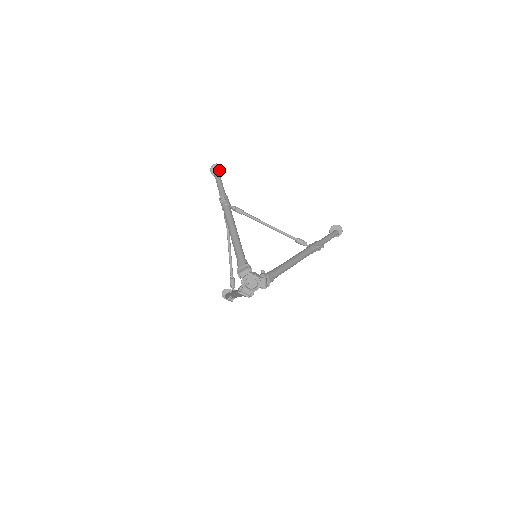
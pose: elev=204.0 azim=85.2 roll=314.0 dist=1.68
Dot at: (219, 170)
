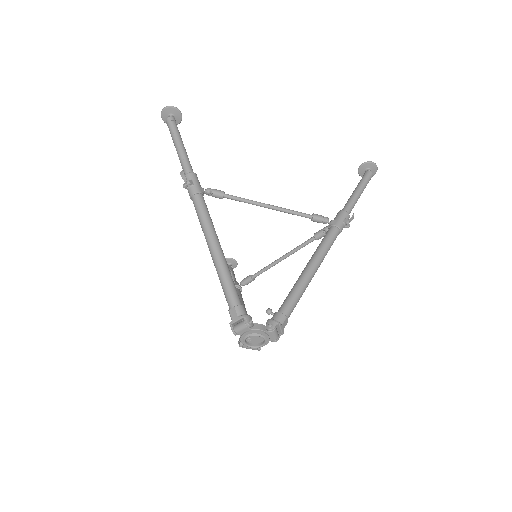
Dot at: (175, 115)
